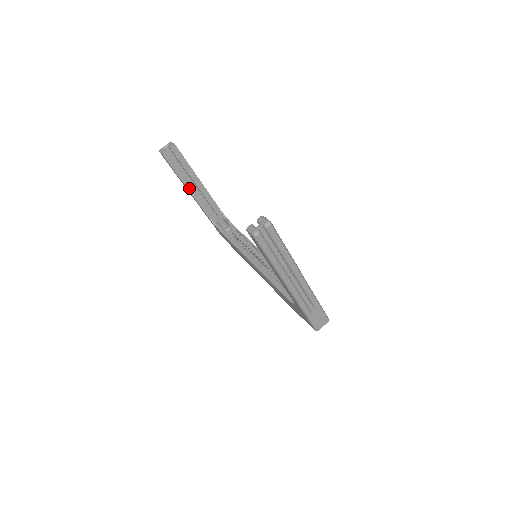
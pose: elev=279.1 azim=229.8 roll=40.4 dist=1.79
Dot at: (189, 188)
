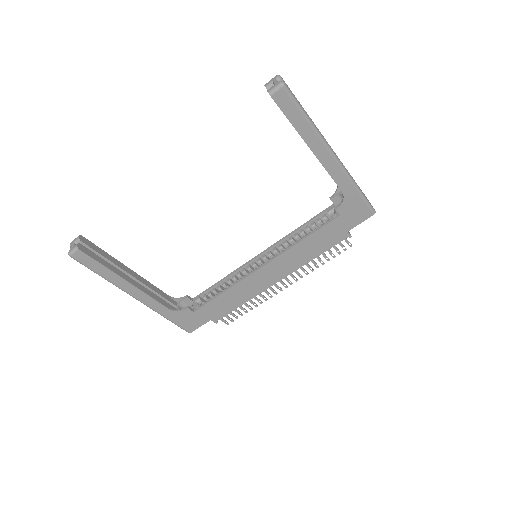
Dot at: (128, 281)
